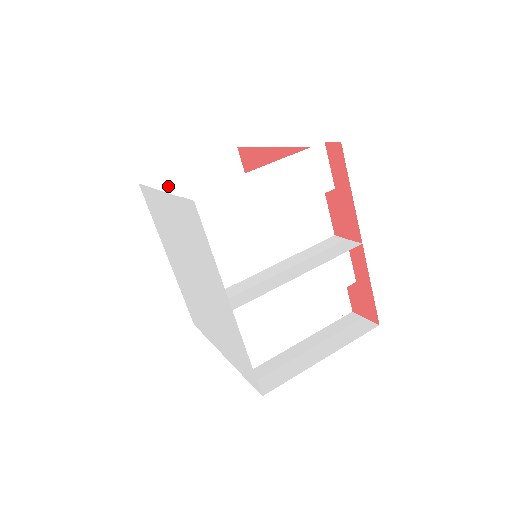
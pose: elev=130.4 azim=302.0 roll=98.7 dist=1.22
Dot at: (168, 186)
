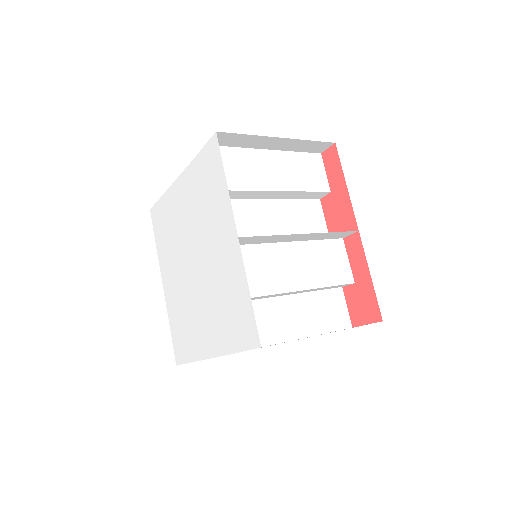
Dot at: occluded
